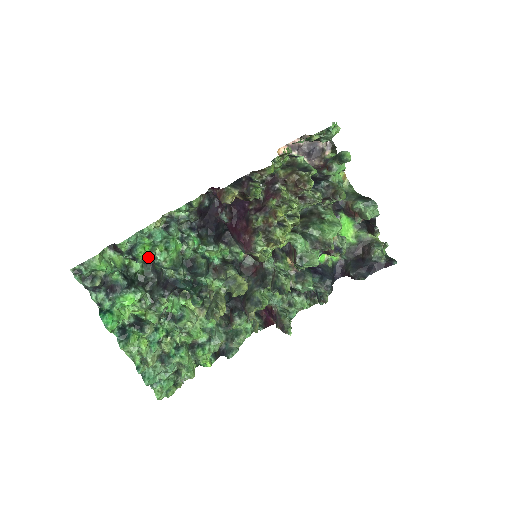
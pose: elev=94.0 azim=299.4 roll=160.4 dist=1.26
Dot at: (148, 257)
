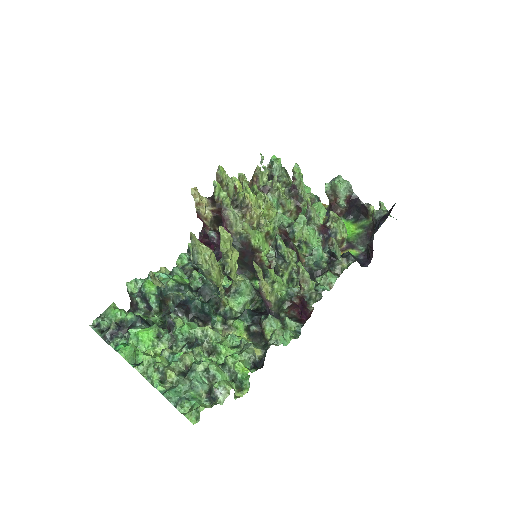
Dot at: (155, 289)
